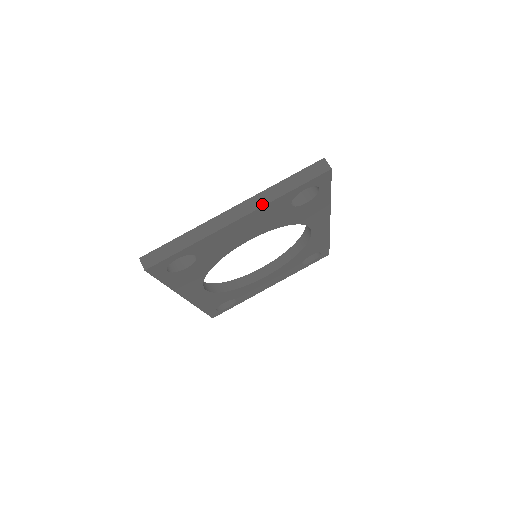
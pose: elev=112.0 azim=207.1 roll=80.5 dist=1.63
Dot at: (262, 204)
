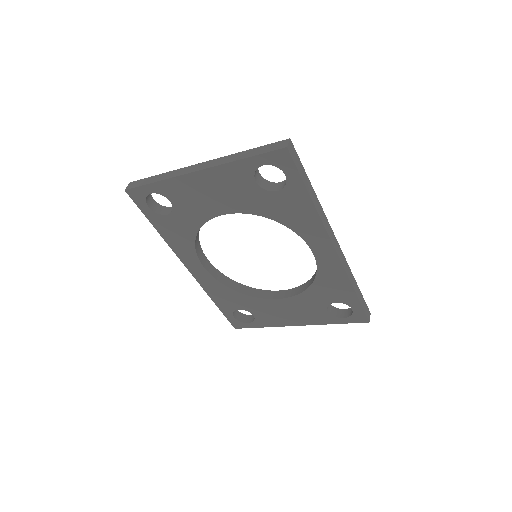
Dot at: (219, 164)
